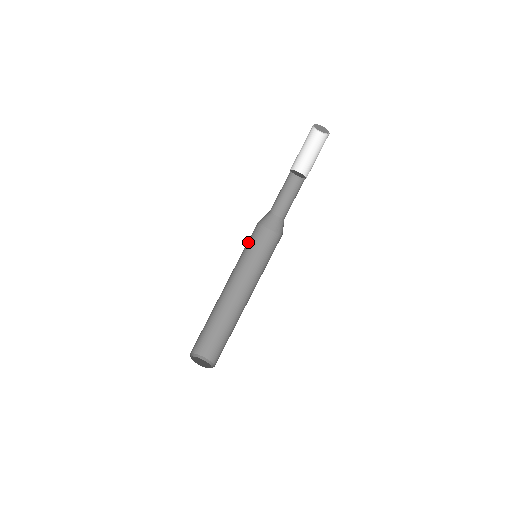
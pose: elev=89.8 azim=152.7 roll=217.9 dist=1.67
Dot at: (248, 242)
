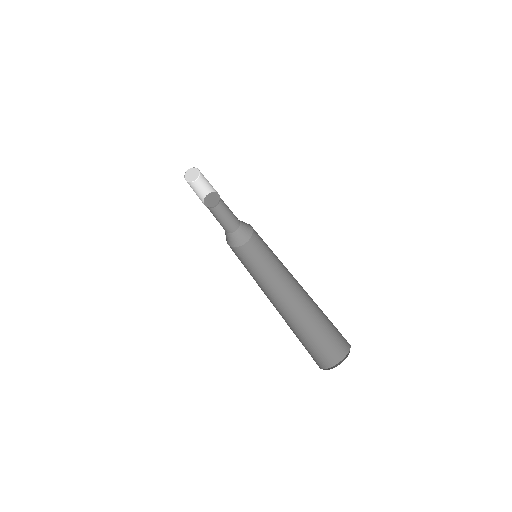
Dot at: occluded
